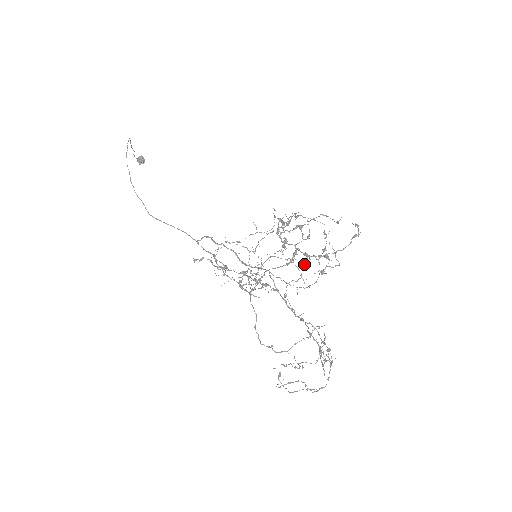
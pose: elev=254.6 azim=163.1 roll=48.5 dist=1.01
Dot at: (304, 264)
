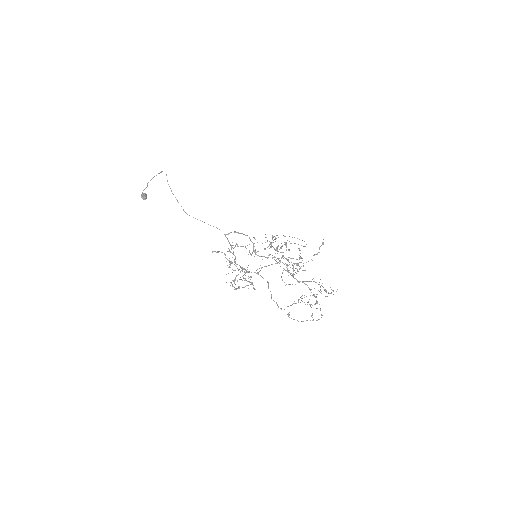
Dot at: occluded
